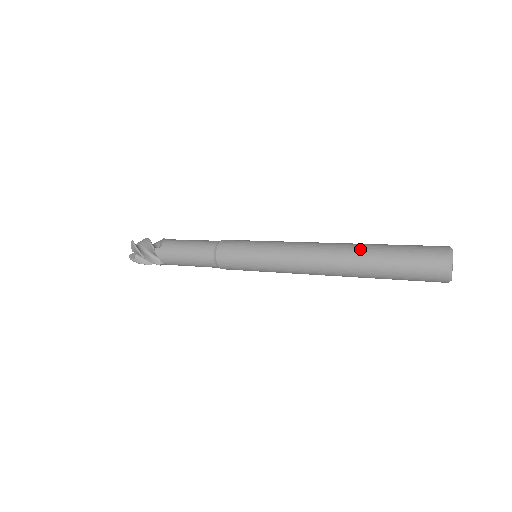
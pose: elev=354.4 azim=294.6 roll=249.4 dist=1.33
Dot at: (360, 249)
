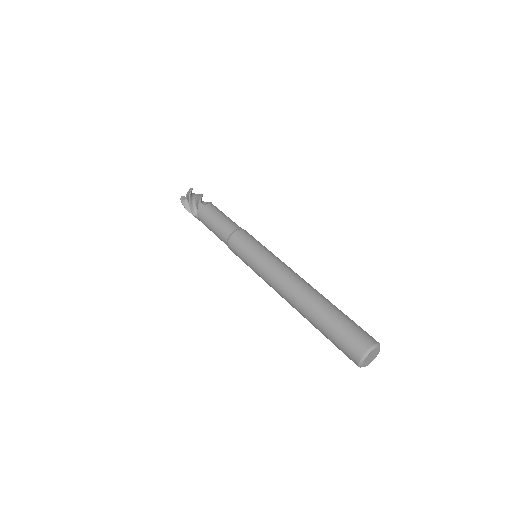
Dot at: (321, 299)
